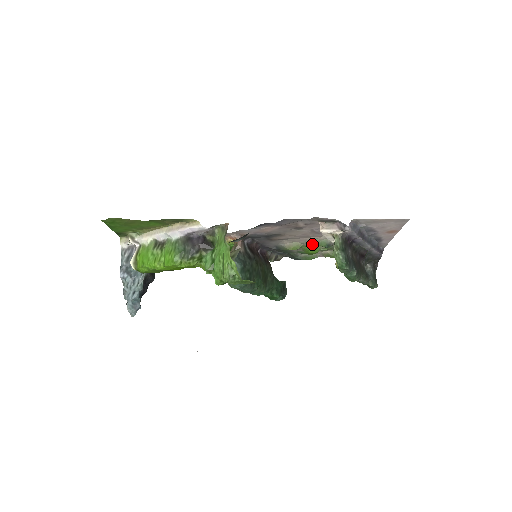
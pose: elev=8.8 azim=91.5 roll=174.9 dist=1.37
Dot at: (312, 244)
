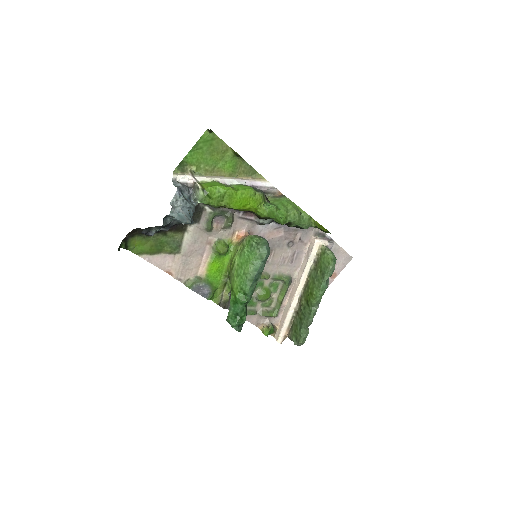
Dot at: (279, 277)
